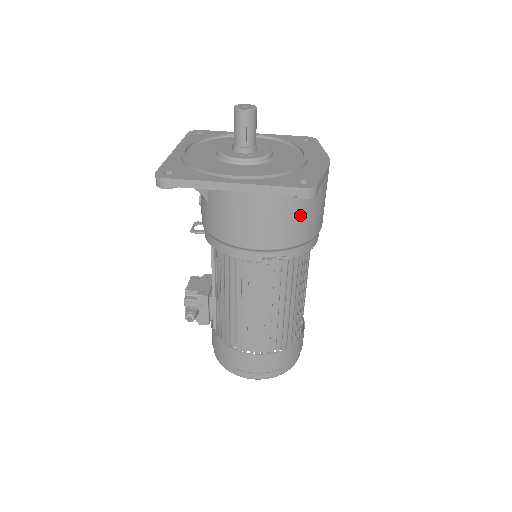
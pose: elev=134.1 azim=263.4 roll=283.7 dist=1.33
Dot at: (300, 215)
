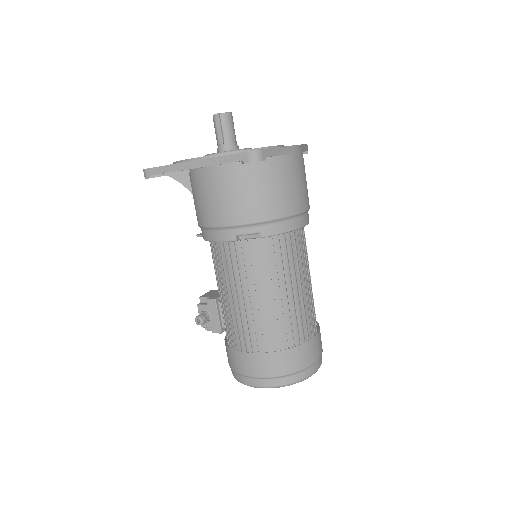
Dot at: (262, 188)
